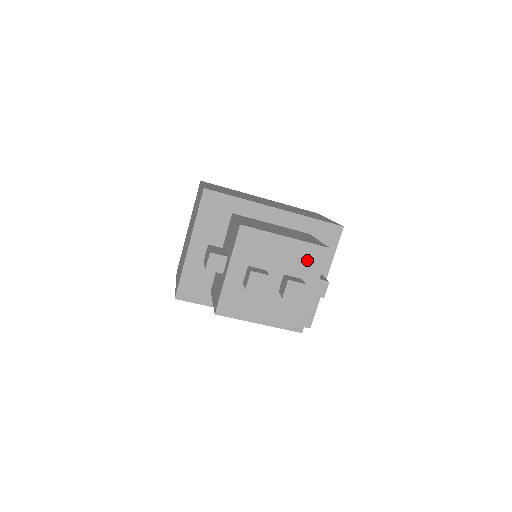
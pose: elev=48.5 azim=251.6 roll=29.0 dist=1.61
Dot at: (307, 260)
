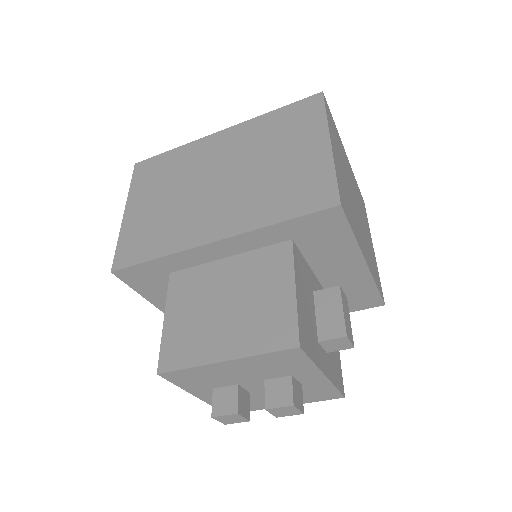
Dot at: (280, 364)
